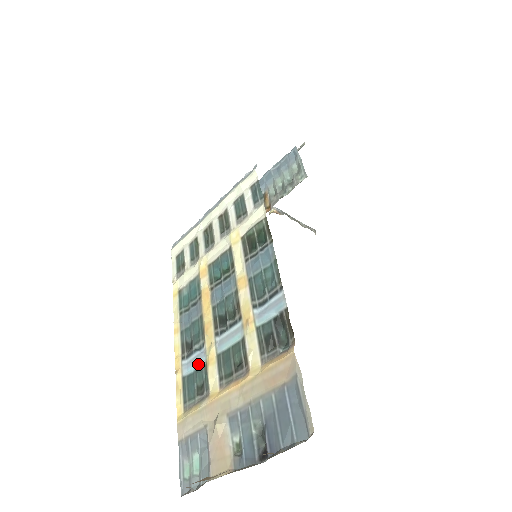
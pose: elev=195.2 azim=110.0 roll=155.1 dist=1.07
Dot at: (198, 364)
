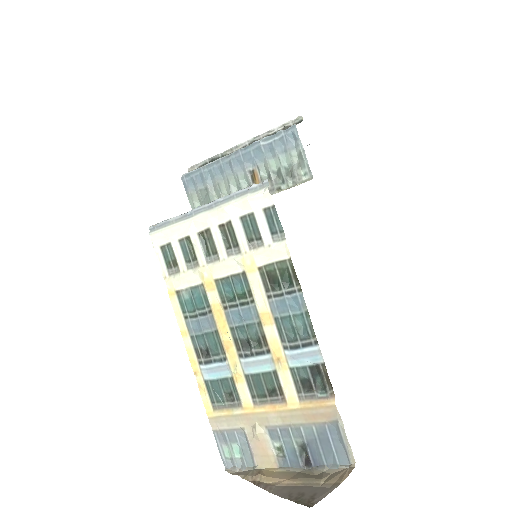
Dot at: (222, 374)
